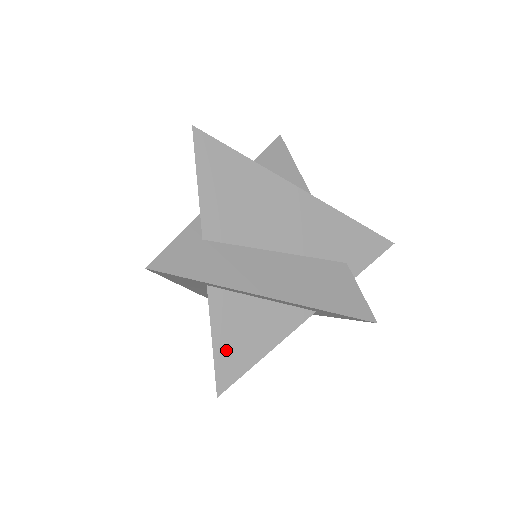
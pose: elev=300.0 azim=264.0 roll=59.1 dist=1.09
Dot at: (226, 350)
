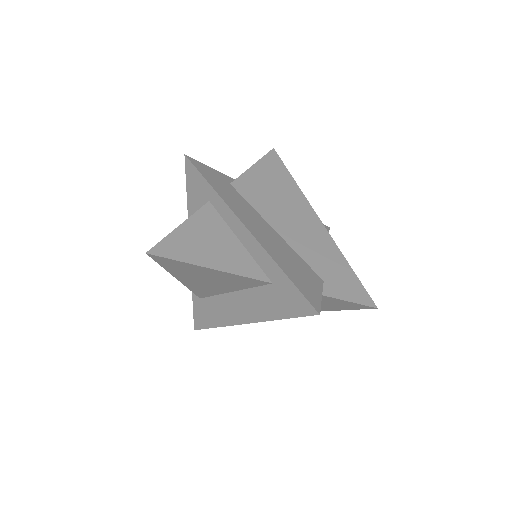
Dot at: (183, 238)
